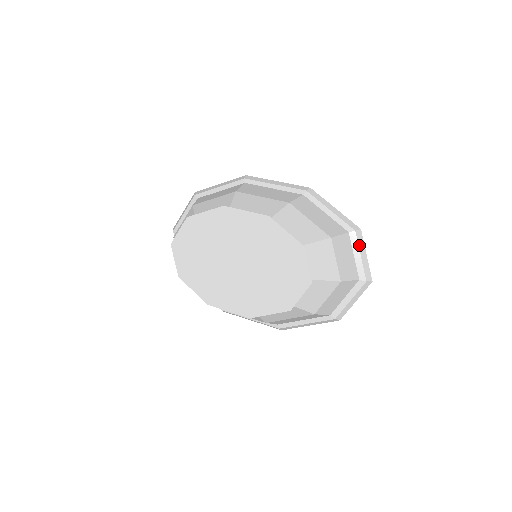
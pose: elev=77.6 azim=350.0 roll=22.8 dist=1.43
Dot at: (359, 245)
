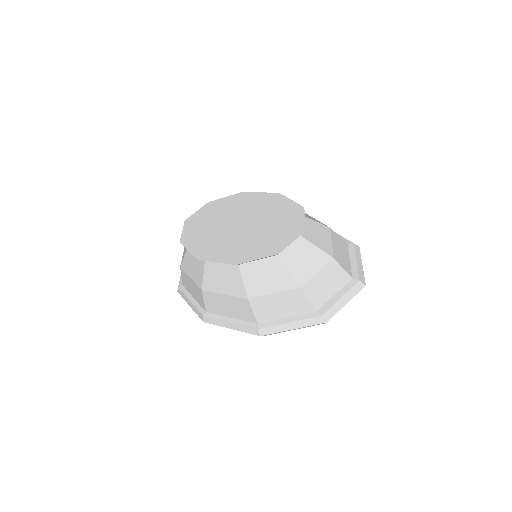
Dot at: (356, 254)
